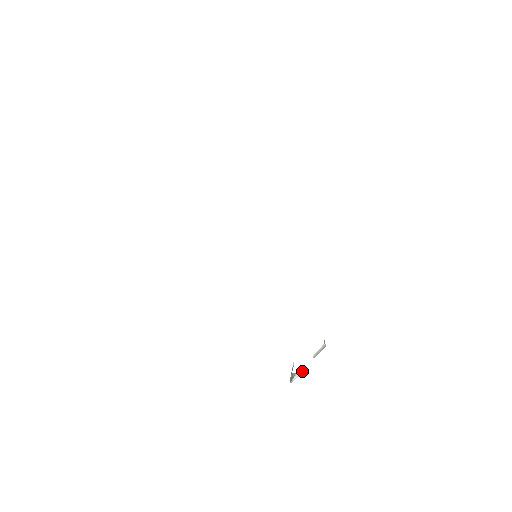
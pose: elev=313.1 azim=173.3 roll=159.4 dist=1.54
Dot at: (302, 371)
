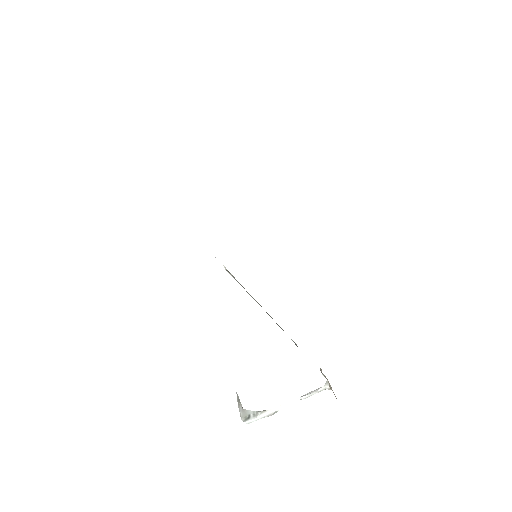
Dot at: (275, 412)
